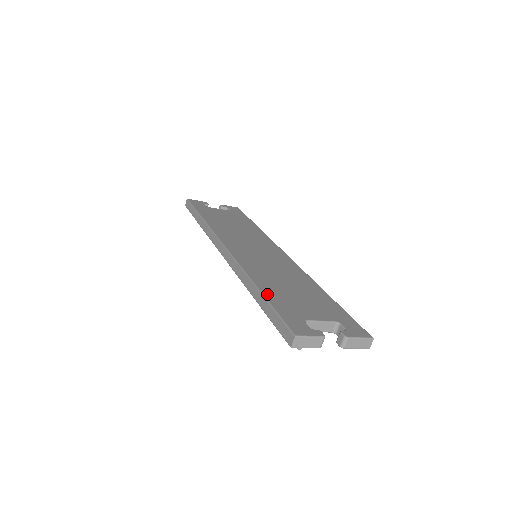
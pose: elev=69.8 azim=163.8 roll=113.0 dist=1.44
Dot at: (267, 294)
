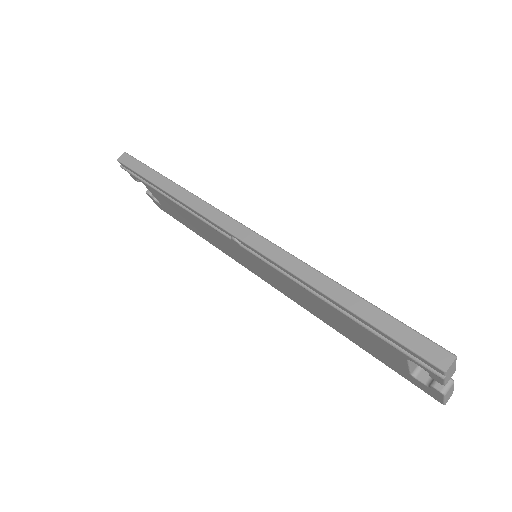
Dot at: (358, 297)
